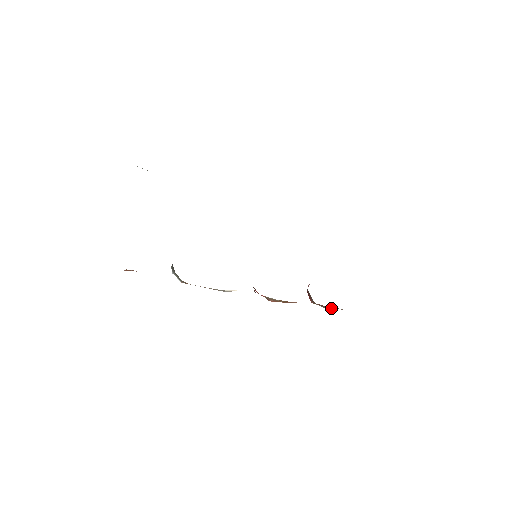
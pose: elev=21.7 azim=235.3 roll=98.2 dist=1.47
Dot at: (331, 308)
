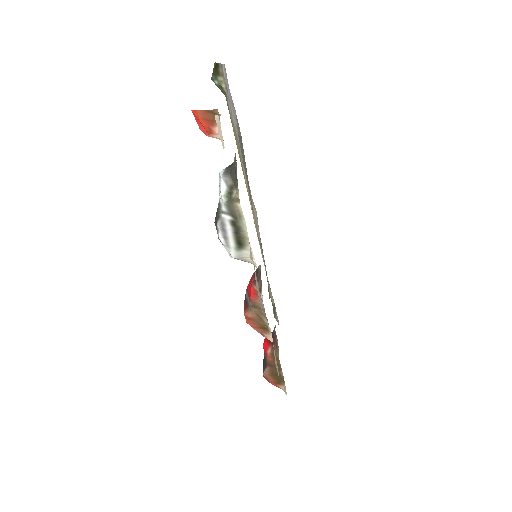
Dot at: (272, 377)
